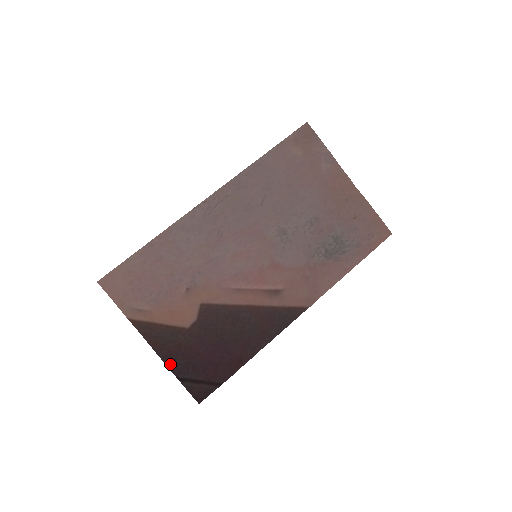
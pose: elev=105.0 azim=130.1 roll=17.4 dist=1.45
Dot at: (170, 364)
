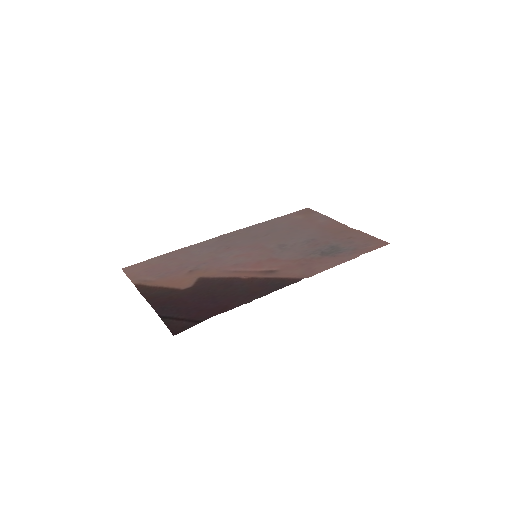
Dot at: (157, 307)
